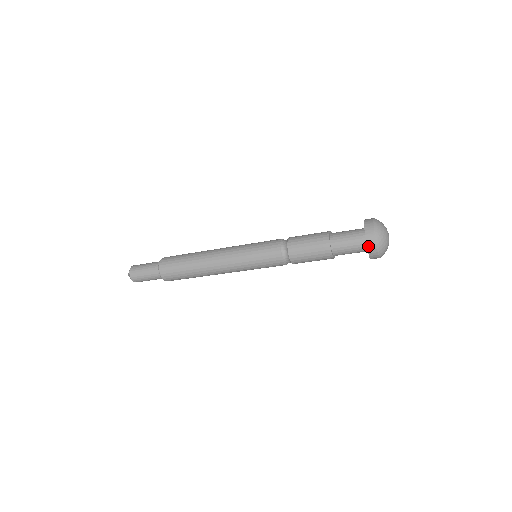
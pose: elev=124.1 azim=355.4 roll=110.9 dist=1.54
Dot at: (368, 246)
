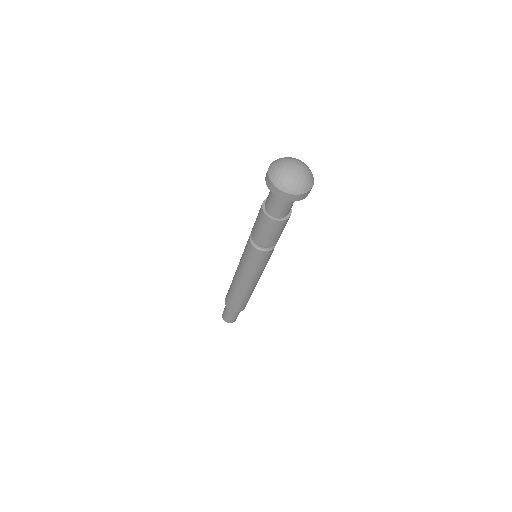
Dot at: (269, 189)
